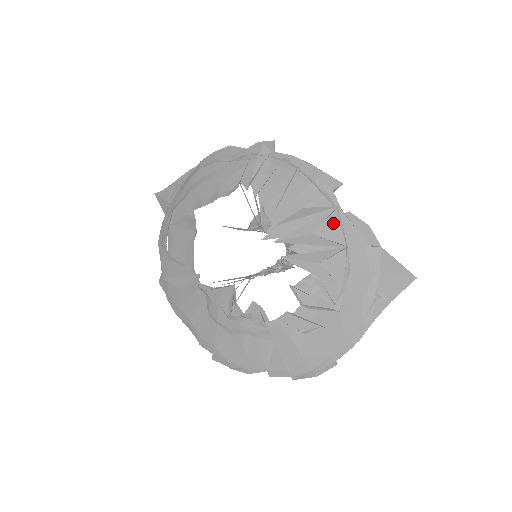
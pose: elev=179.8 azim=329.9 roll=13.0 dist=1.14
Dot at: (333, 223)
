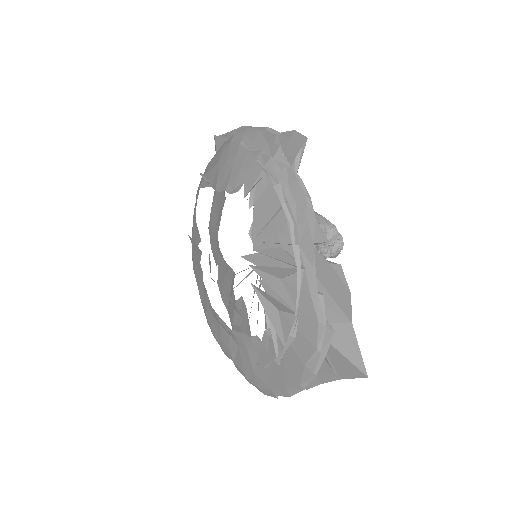
Dot at: occluded
